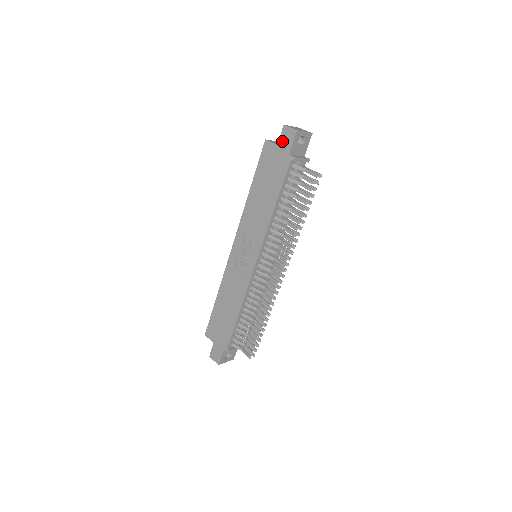
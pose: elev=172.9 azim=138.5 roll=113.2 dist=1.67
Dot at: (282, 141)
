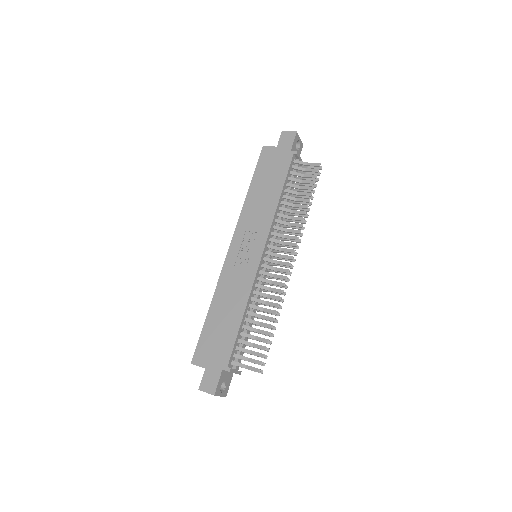
Dot at: (282, 142)
